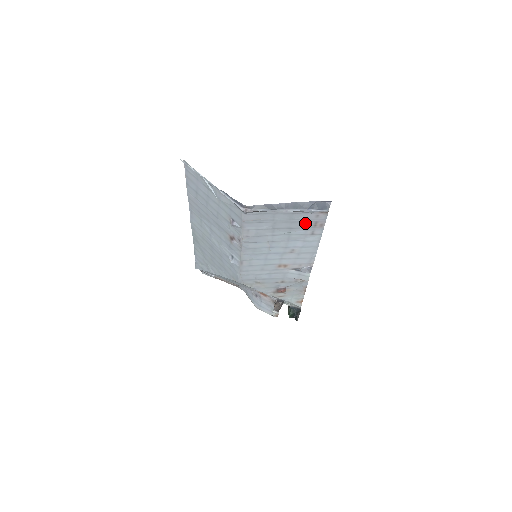
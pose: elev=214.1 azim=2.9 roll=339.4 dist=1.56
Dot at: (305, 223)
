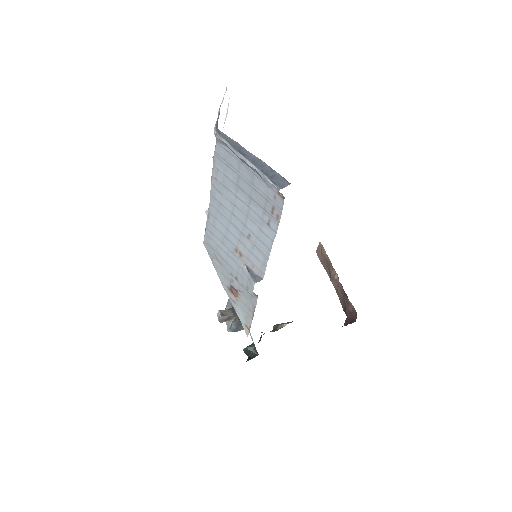
Dot at: (264, 200)
